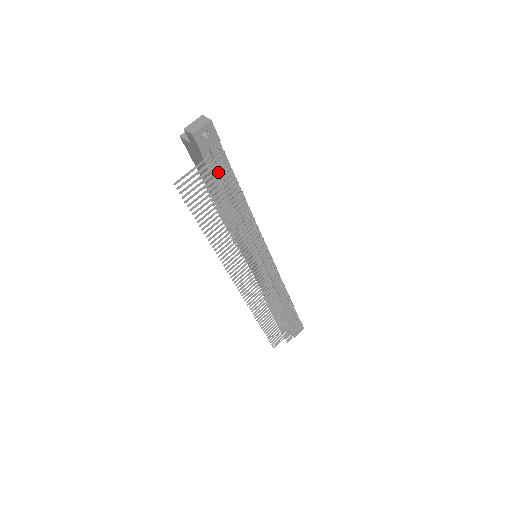
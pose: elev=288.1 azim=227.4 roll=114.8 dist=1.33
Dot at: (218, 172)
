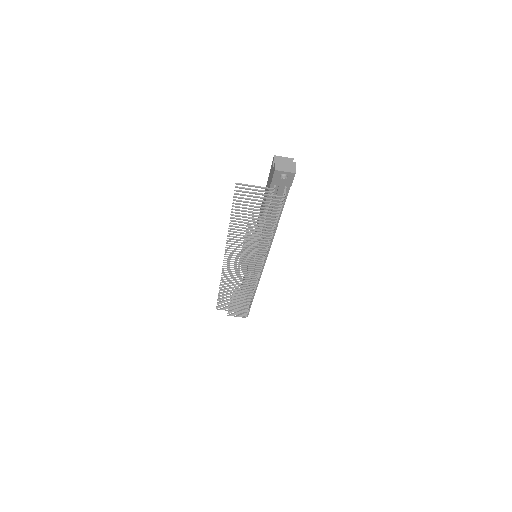
Dot at: occluded
